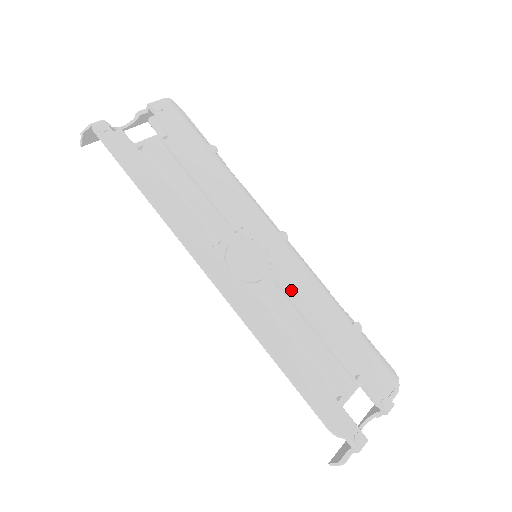
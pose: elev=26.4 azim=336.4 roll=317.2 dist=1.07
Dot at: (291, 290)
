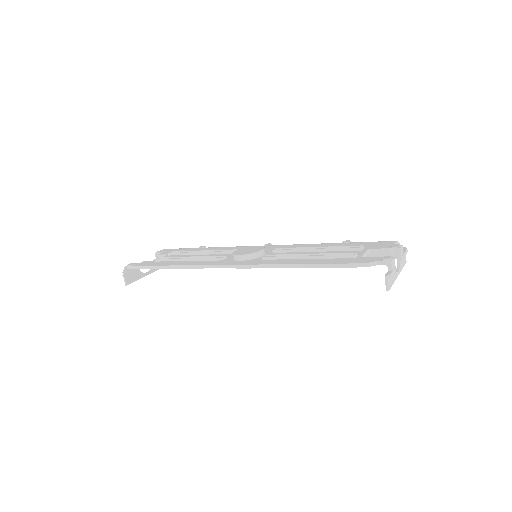
Dot at: occluded
